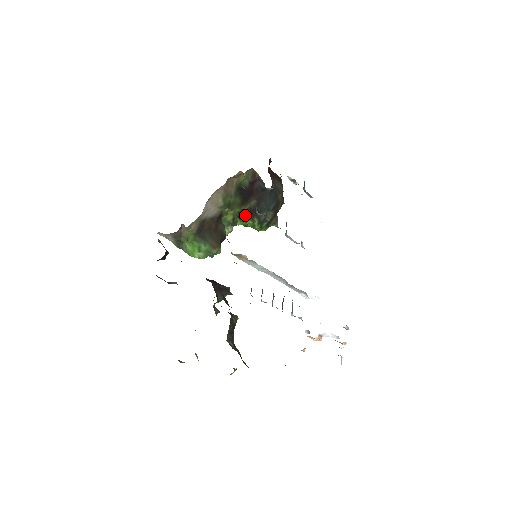
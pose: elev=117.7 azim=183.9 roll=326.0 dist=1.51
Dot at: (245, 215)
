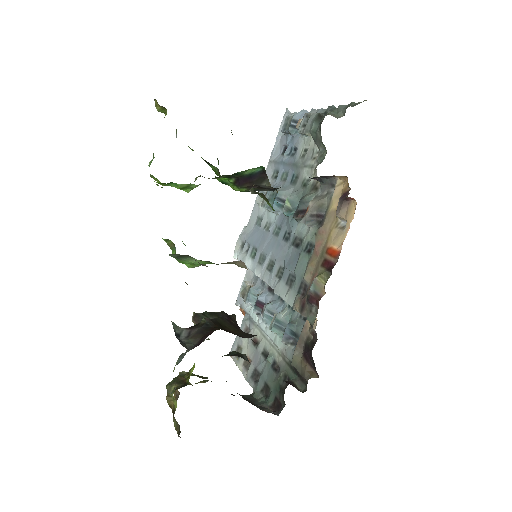
Dot at: (250, 186)
